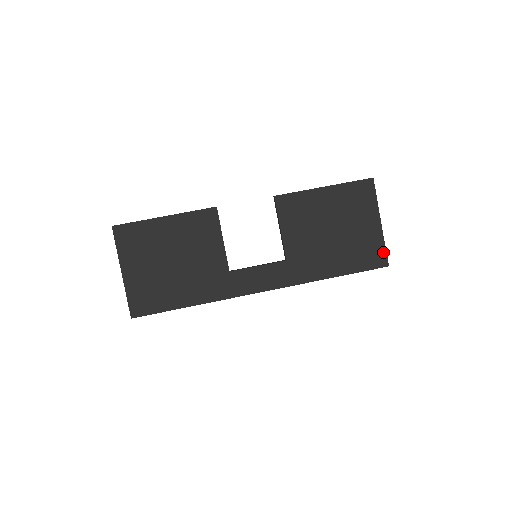
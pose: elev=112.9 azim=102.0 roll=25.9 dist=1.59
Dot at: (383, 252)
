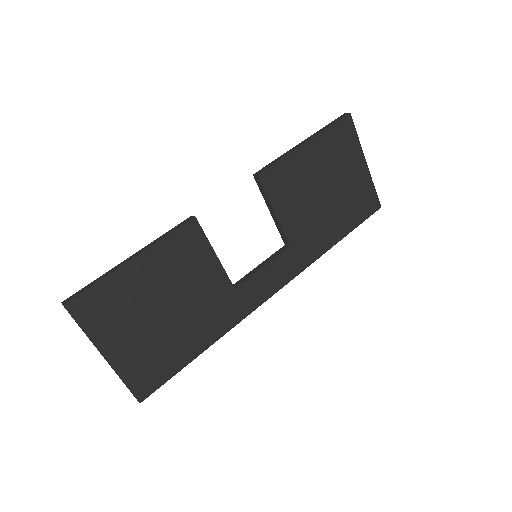
Dot at: (374, 195)
